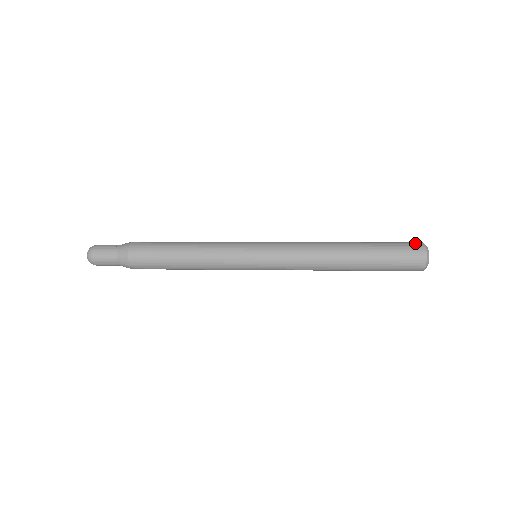
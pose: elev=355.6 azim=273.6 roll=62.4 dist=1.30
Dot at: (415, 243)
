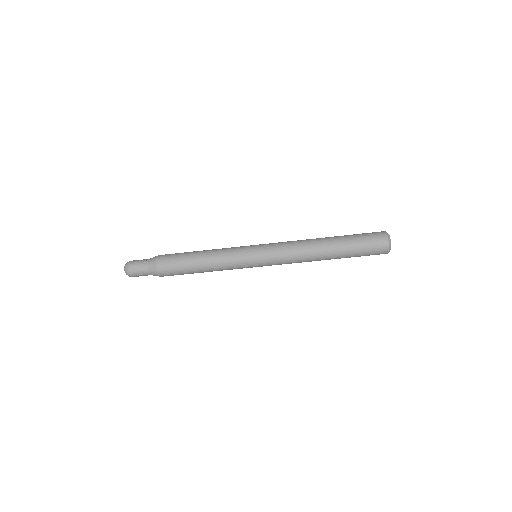
Dot at: occluded
